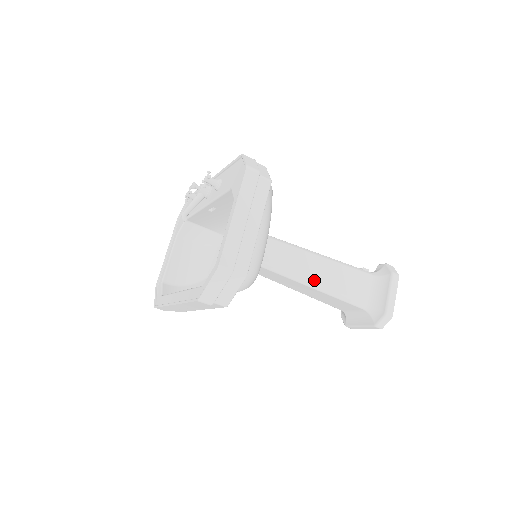
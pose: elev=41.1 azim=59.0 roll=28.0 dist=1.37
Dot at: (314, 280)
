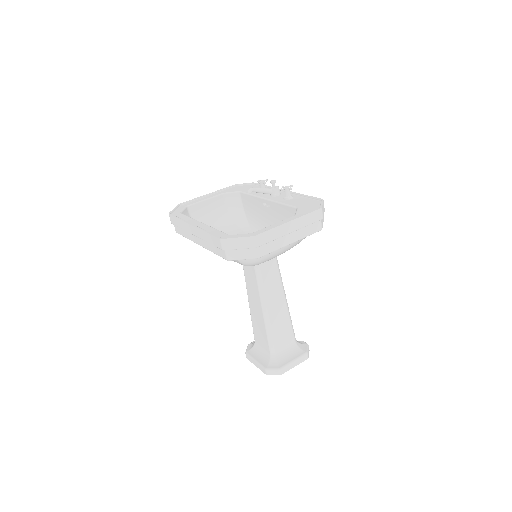
Dot at: (268, 305)
